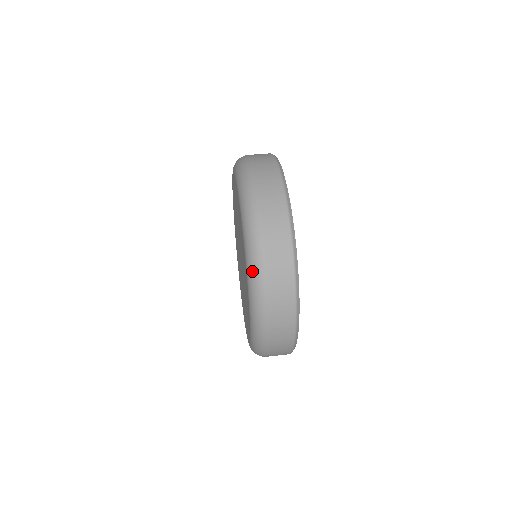
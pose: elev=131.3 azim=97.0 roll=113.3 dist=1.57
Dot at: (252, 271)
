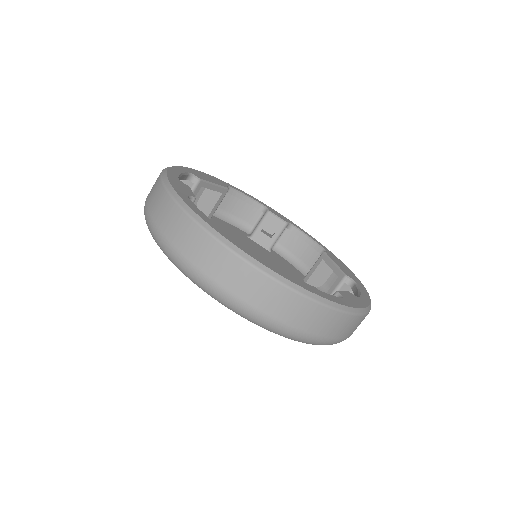
Dot at: occluded
